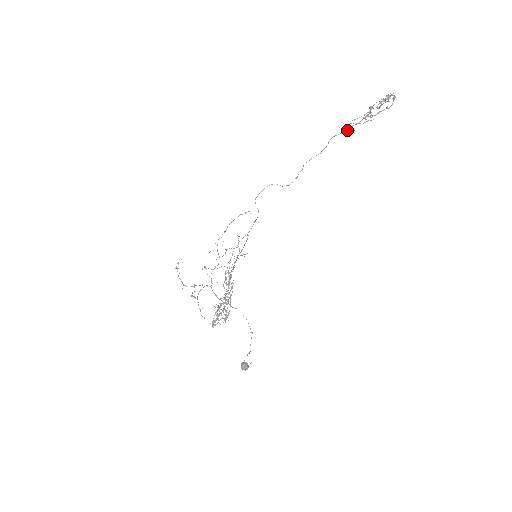
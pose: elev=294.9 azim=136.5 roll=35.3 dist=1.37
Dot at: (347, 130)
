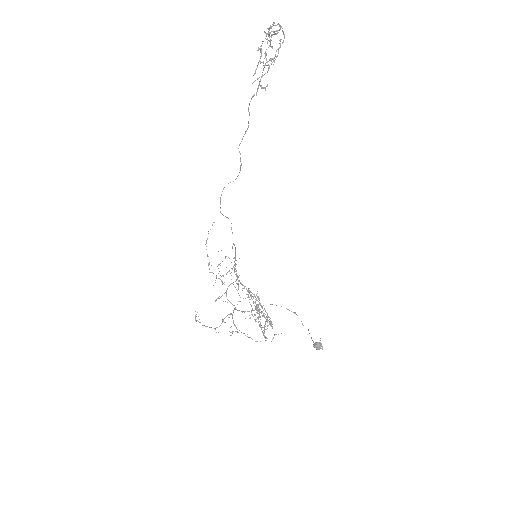
Dot at: (257, 89)
